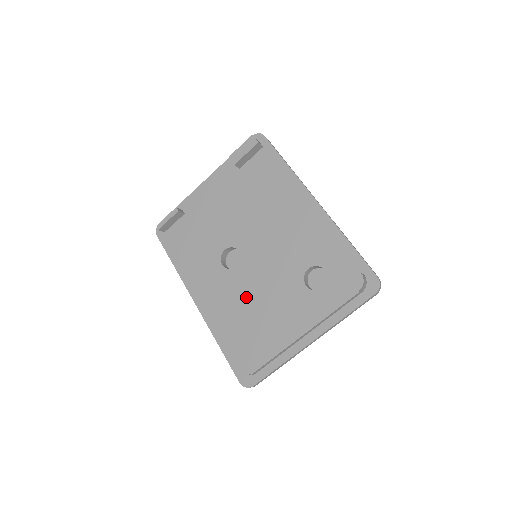
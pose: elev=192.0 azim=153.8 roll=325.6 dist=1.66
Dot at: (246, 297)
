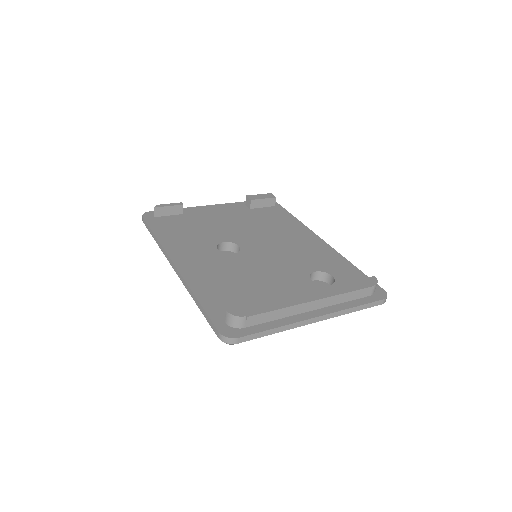
Dot at: (242, 273)
